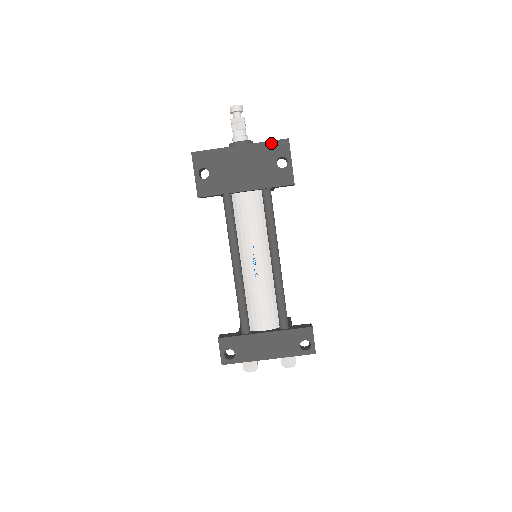
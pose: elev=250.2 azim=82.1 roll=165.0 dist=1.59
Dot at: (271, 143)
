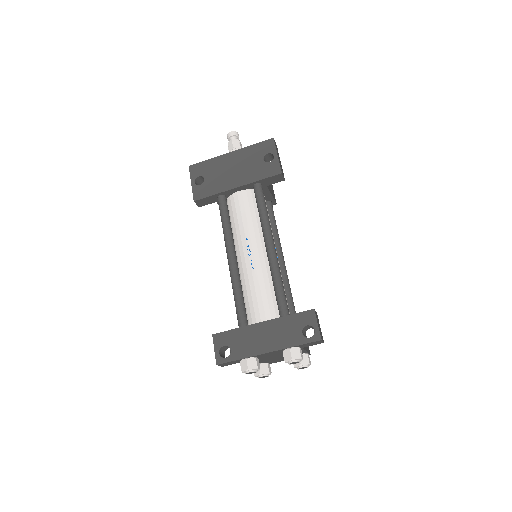
Dot at: (258, 145)
